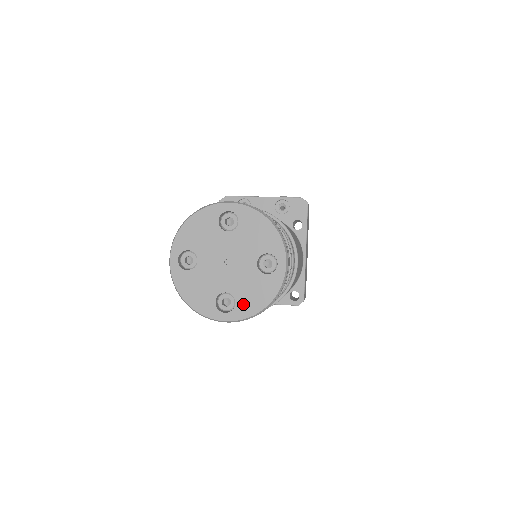
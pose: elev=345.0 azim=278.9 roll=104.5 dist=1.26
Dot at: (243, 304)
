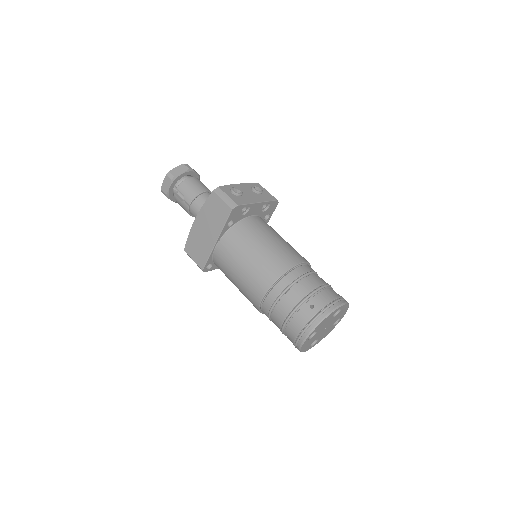
Dot at: (319, 340)
